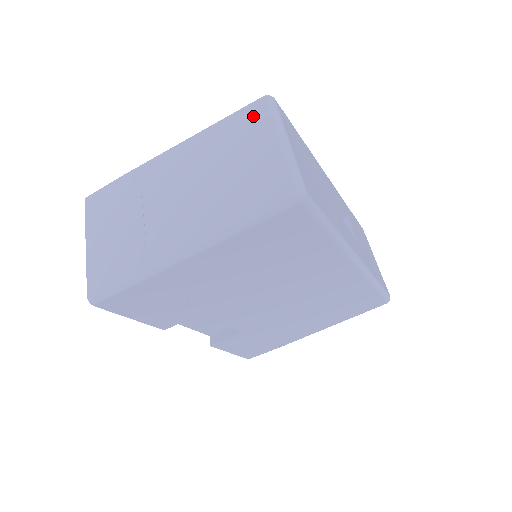
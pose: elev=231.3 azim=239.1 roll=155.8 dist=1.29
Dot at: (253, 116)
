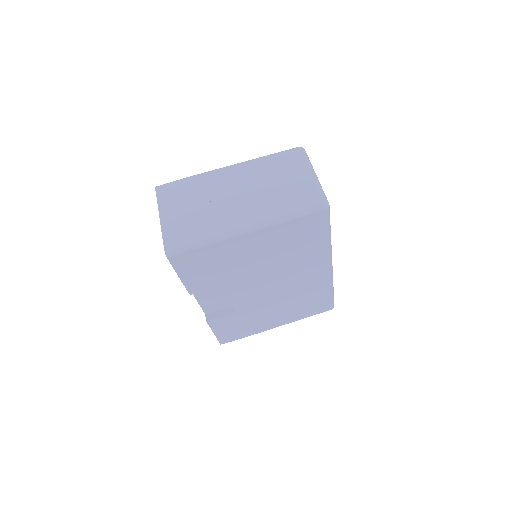
Dot at: (293, 157)
